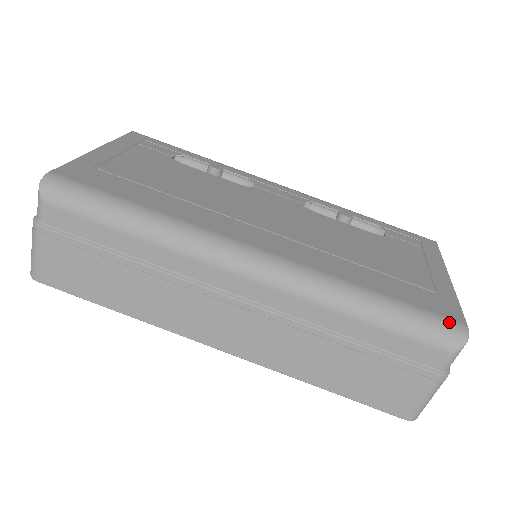
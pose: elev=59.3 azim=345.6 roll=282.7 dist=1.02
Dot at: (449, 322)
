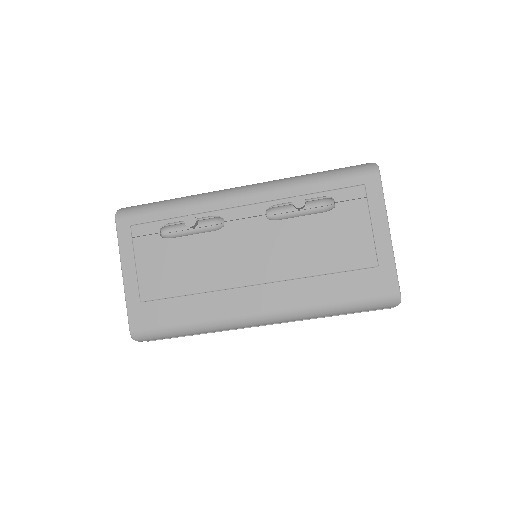
Dot at: (387, 297)
